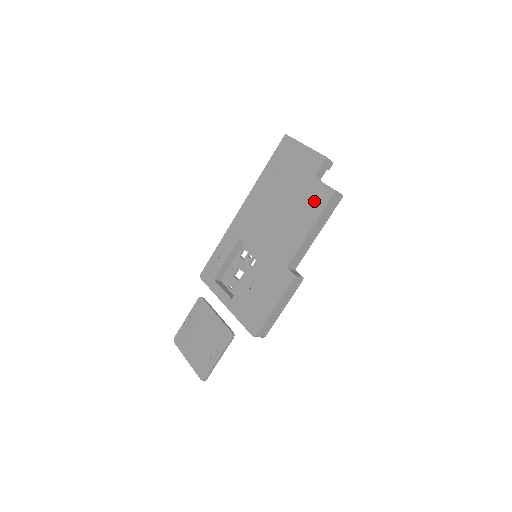
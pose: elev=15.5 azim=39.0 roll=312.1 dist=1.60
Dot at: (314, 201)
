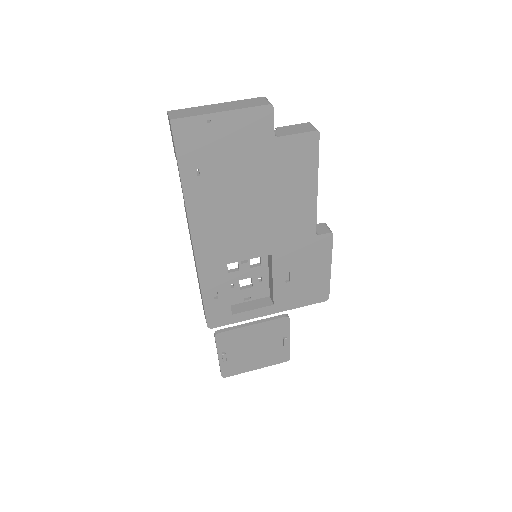
Dot at: (298, 160)
